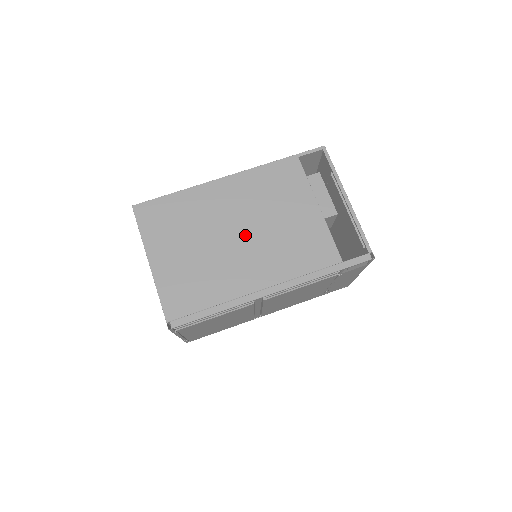
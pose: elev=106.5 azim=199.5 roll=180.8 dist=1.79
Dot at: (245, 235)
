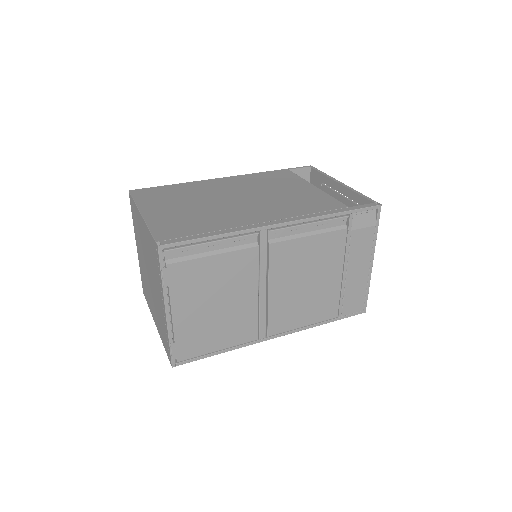
Dot at: (244, 199)
